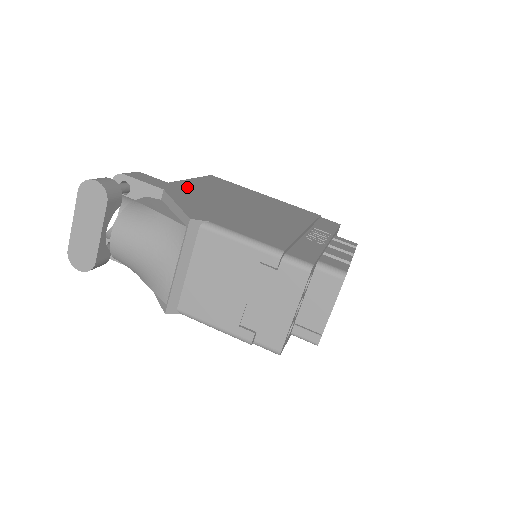
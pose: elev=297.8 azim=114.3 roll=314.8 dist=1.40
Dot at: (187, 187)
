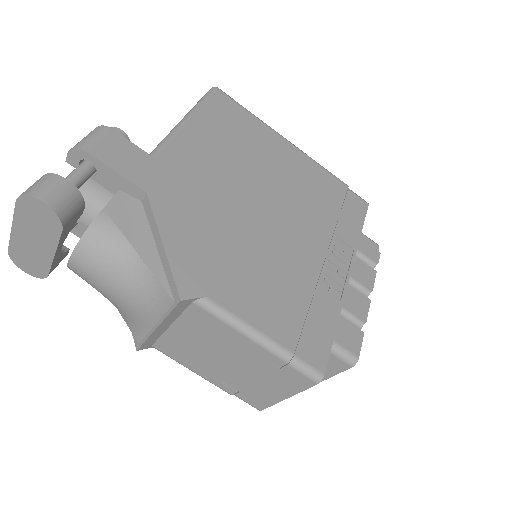
Dot at: (181, 164)
